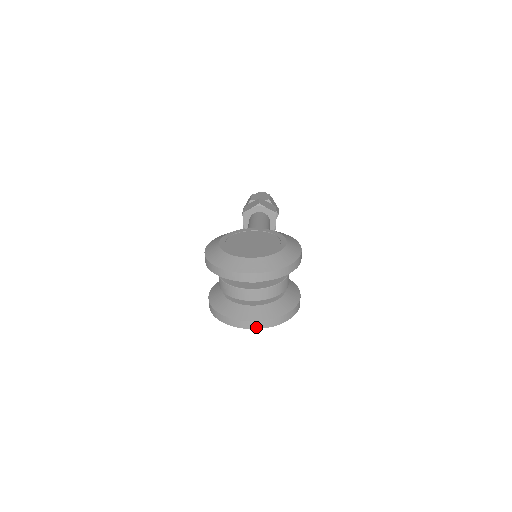
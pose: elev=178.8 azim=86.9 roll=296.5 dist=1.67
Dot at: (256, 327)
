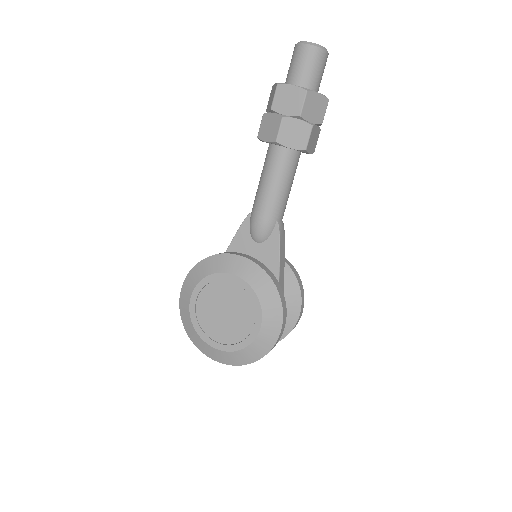
Dot at: occluded
